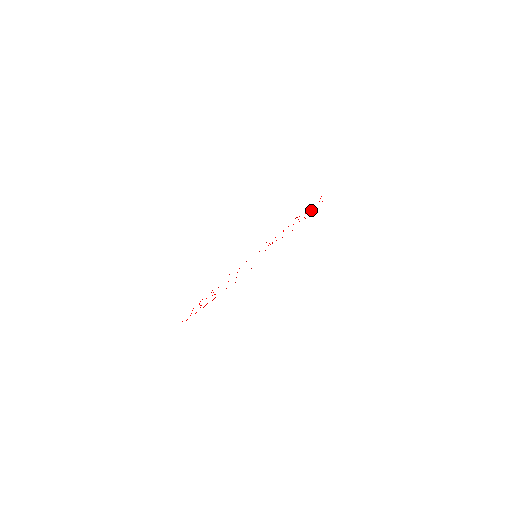
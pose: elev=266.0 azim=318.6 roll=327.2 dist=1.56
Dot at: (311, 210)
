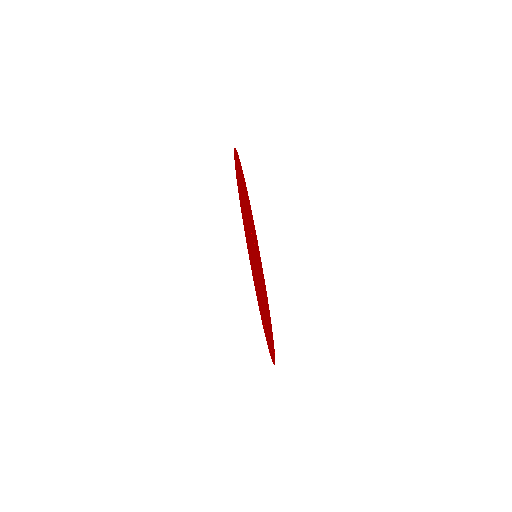
Dot at: occluded
